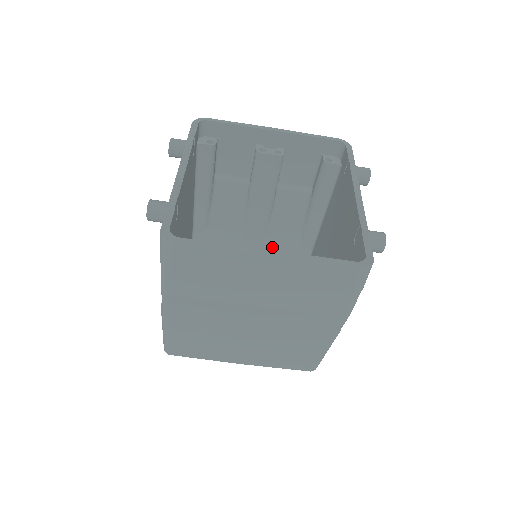
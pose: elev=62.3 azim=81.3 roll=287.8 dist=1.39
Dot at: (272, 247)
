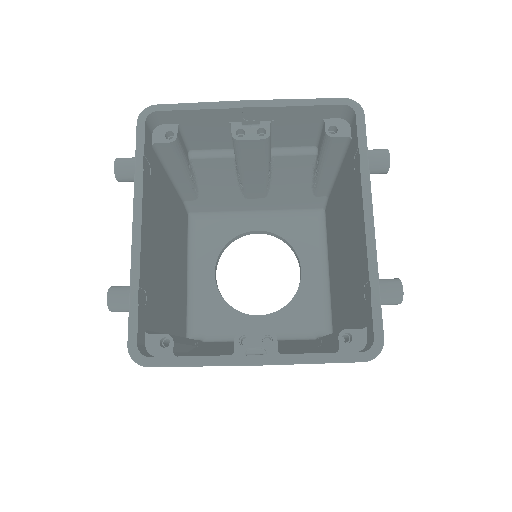
Dot at: (279, 200)
